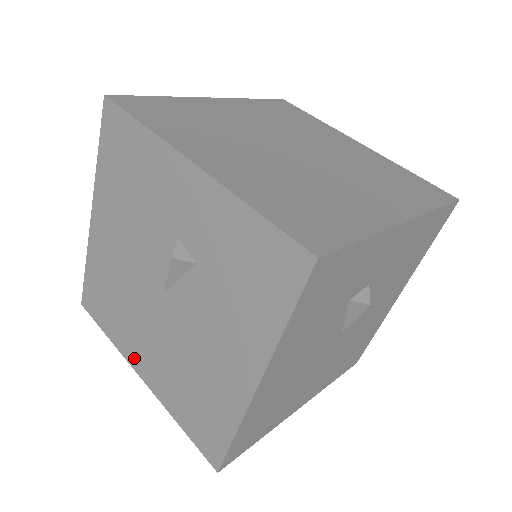
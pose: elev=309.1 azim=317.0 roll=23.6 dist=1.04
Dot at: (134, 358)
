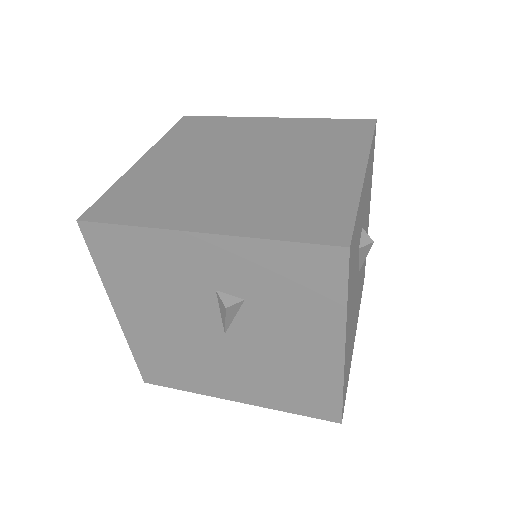
Dot at: (222, 392)
